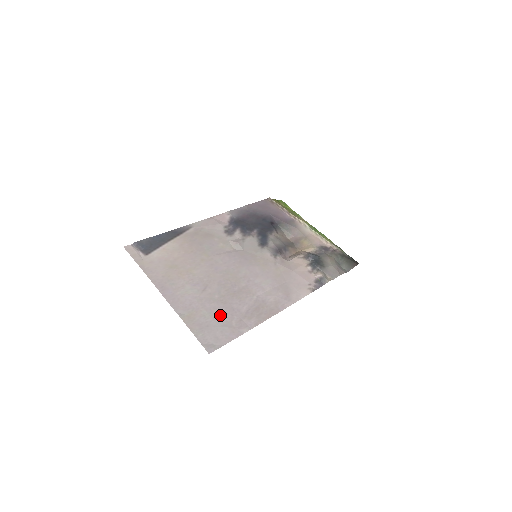
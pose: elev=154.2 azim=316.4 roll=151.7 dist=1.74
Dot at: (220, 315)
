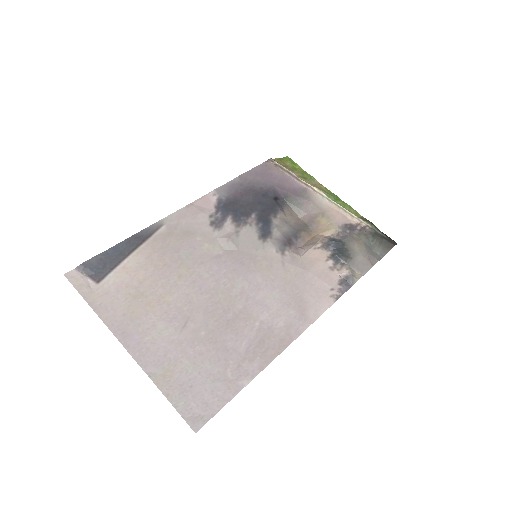
Dot at: (209, 364)
